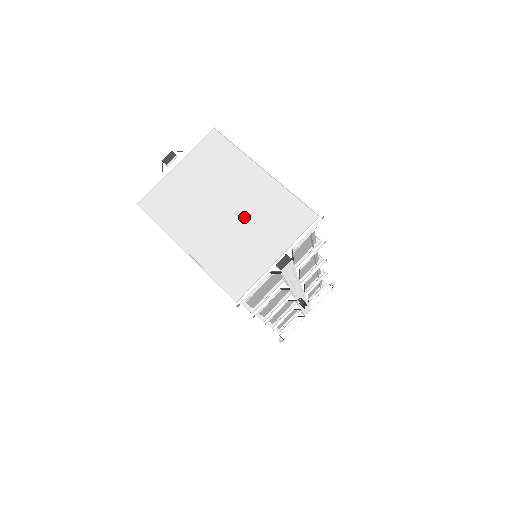
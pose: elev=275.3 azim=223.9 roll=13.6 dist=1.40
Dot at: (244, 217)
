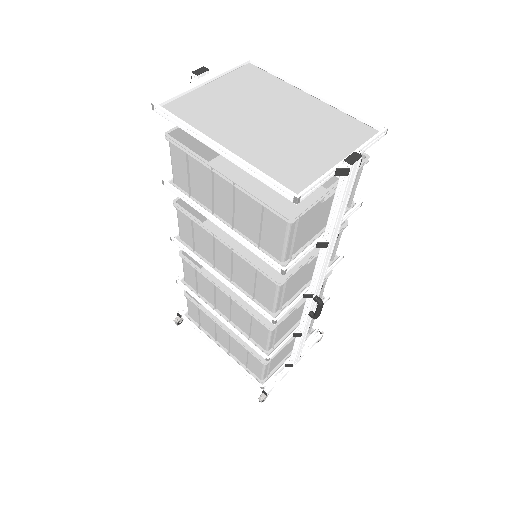
Dot at: (293, 127)
